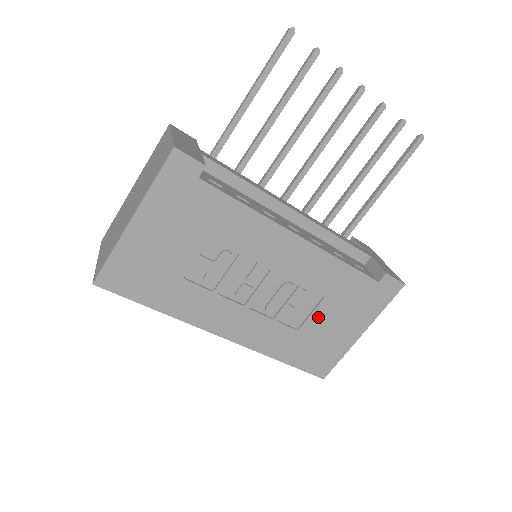
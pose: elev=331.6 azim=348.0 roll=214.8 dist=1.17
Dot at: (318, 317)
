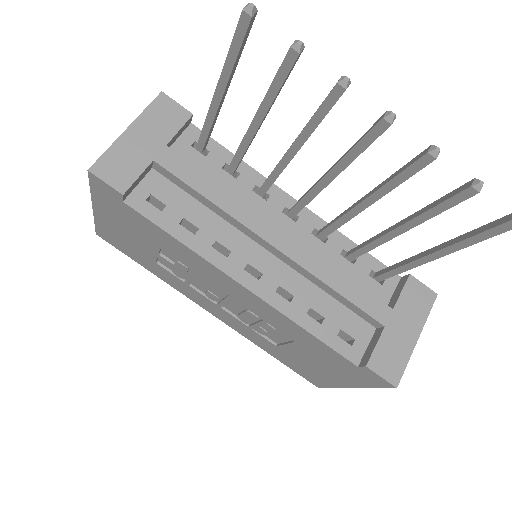
Dot at: (294, 350)
